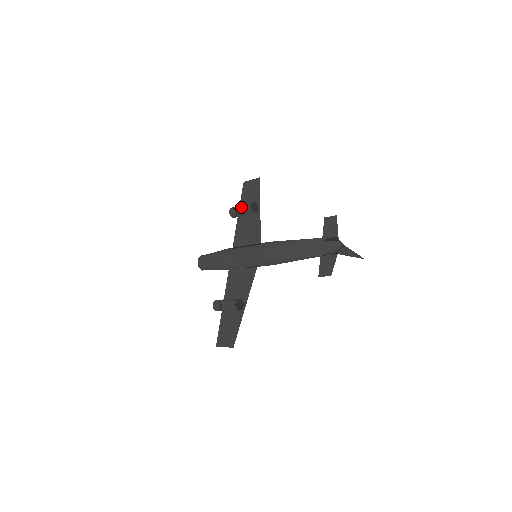
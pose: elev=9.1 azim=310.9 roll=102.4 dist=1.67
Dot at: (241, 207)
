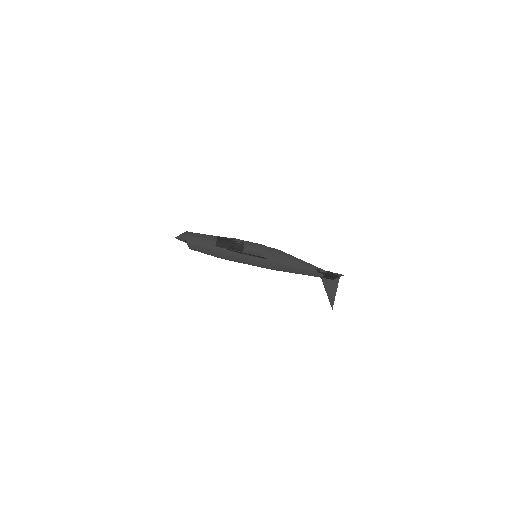
Dot at: occluded
